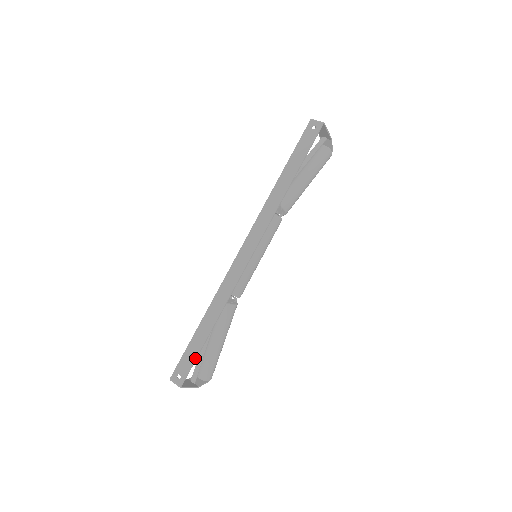
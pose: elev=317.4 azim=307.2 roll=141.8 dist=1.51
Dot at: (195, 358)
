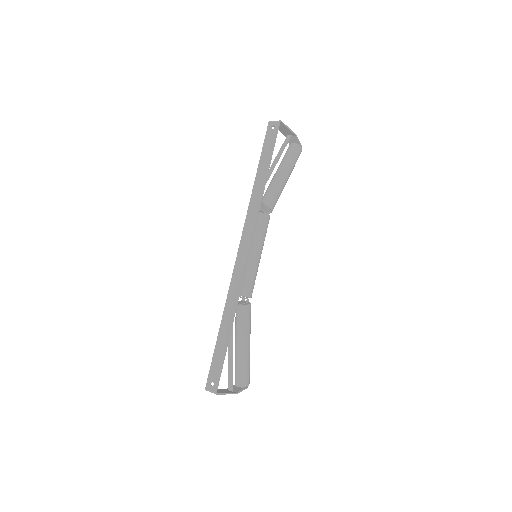
Dot at: (222, 362)
